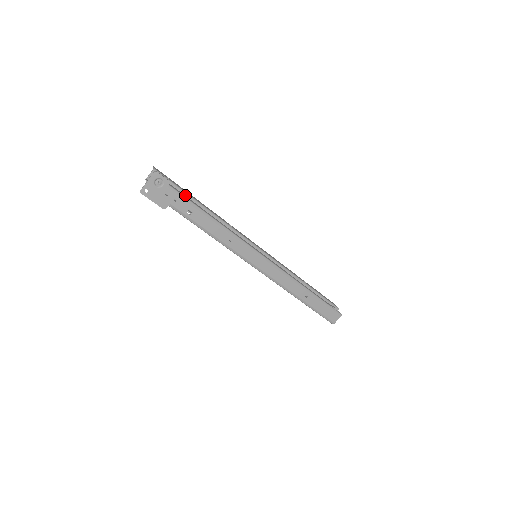
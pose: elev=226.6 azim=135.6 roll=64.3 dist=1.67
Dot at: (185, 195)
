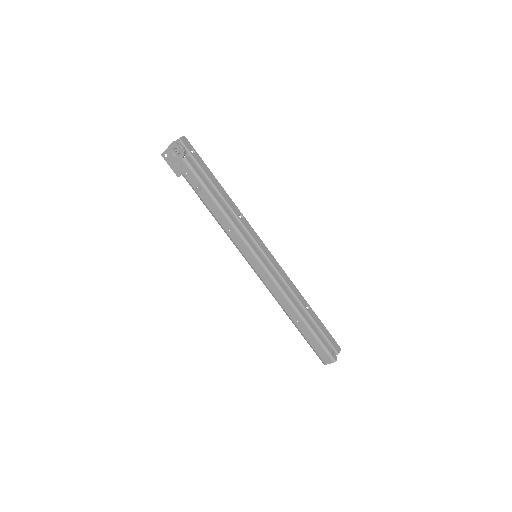
Dot at: (201, 171)
